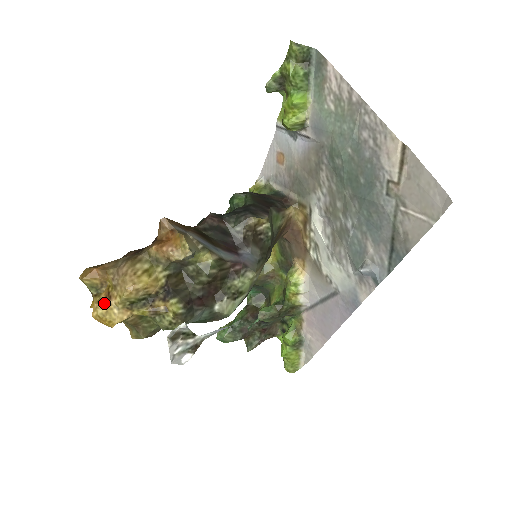
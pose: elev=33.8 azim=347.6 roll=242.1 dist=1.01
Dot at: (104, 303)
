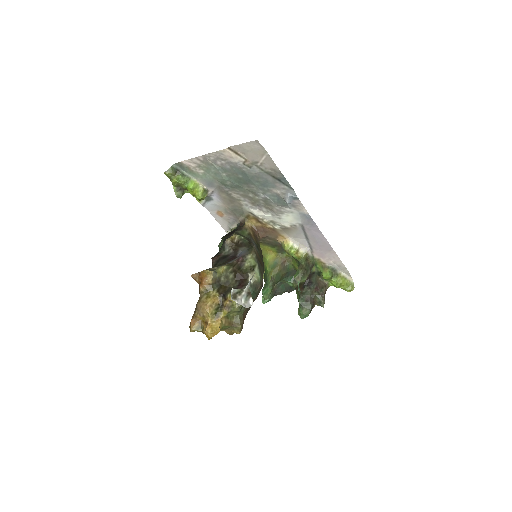
Dot at: (207, 327)
